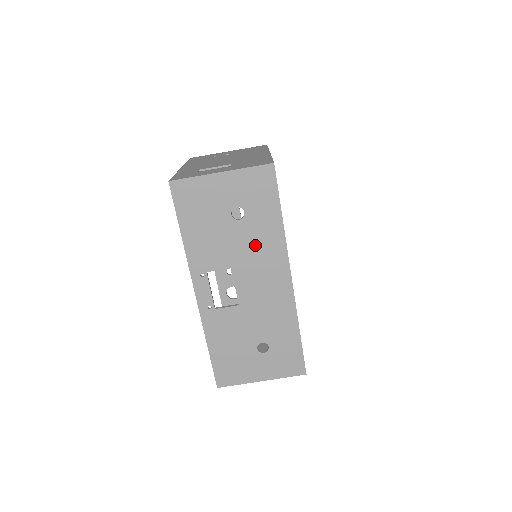
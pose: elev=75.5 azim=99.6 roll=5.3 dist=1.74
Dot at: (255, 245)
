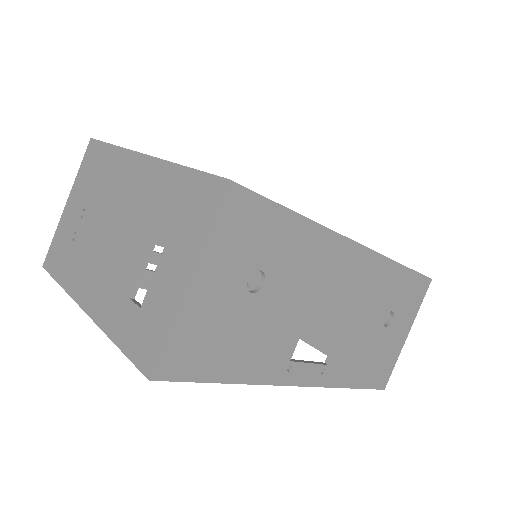
Dot at: (303, 275)
